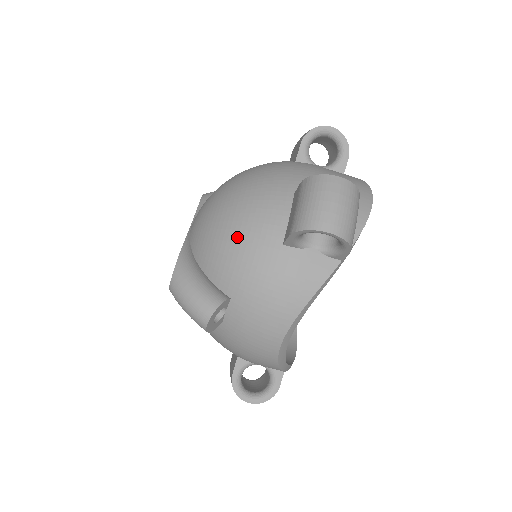
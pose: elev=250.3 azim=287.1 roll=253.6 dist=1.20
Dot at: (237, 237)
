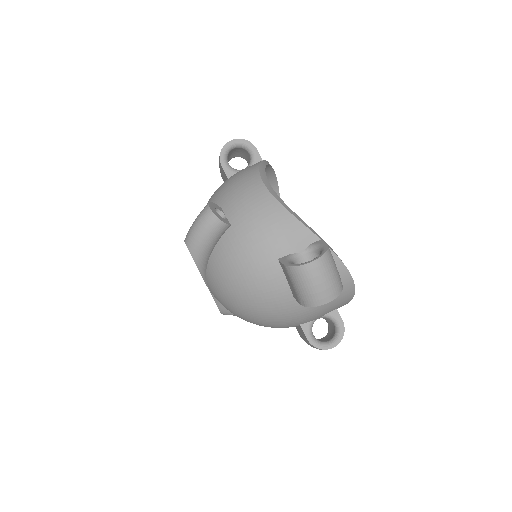
Dot at: occluded
